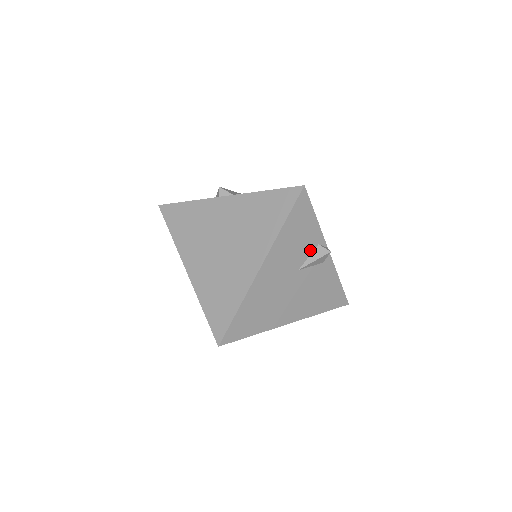
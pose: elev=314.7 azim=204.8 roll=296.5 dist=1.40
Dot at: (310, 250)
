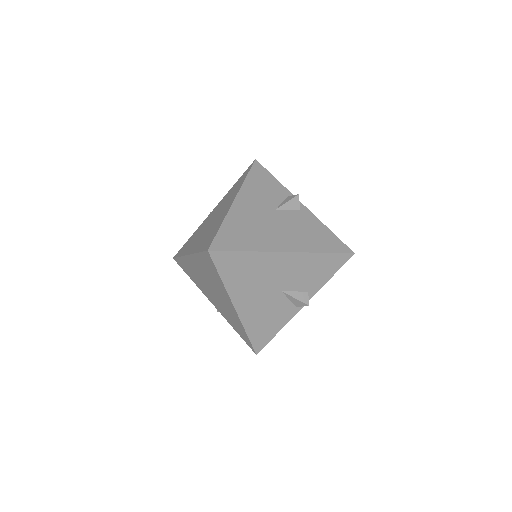
Dot at: (281, 199)
